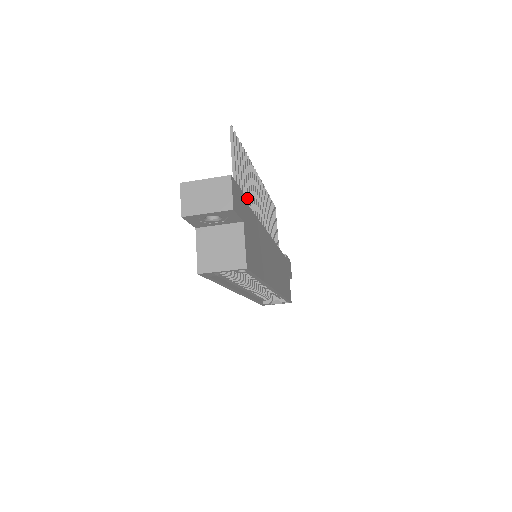
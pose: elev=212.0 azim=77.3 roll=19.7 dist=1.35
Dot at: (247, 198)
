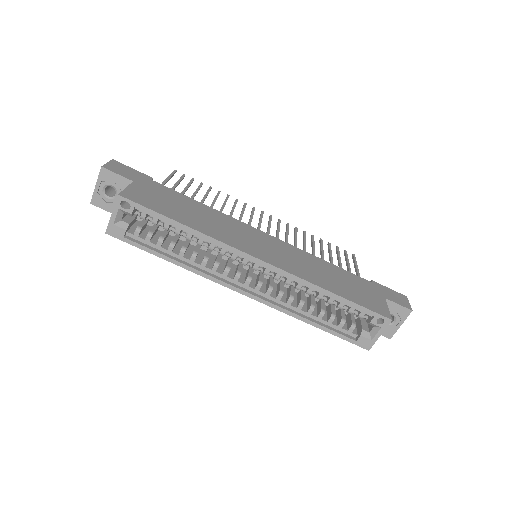
Dot at: occluded
